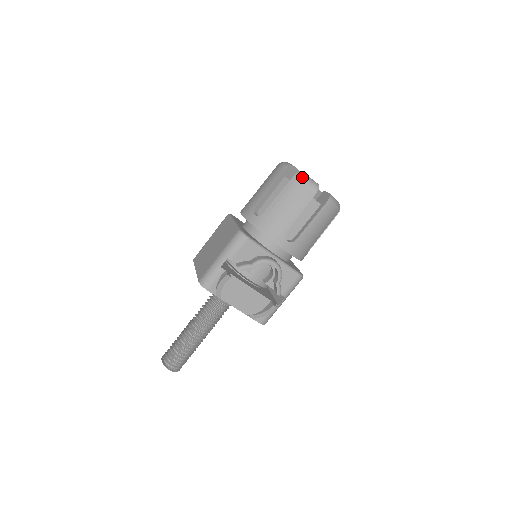
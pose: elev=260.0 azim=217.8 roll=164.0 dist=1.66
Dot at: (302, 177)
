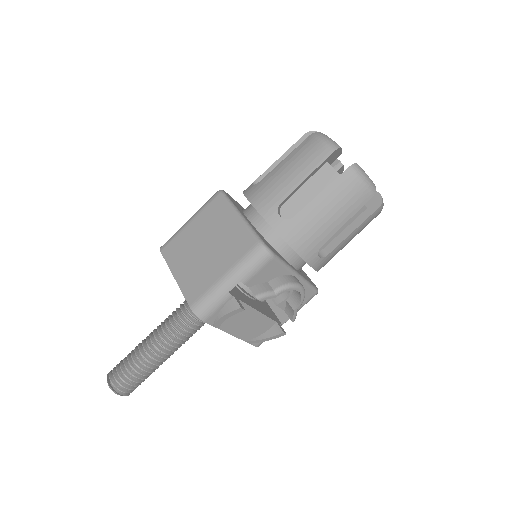
Dot at: (358, 173)
